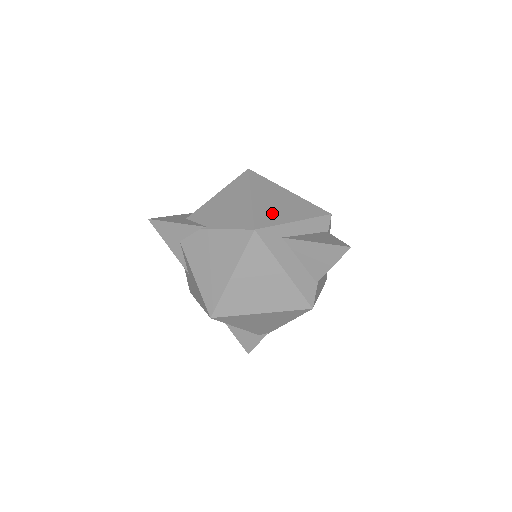
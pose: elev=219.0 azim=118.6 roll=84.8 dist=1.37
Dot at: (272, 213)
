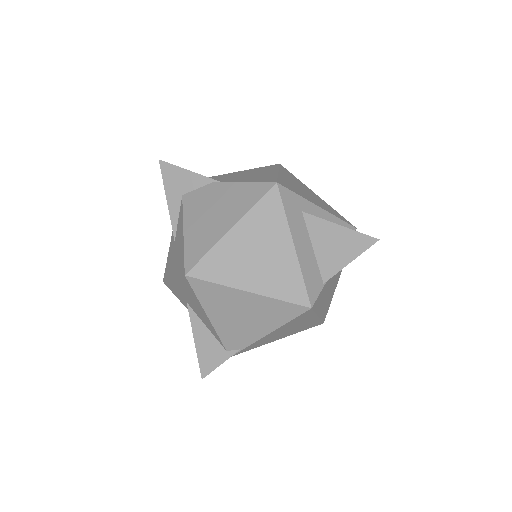
Dot at: (297, 189)
